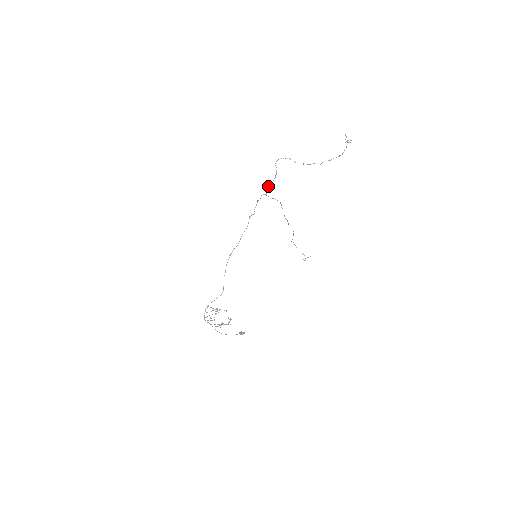
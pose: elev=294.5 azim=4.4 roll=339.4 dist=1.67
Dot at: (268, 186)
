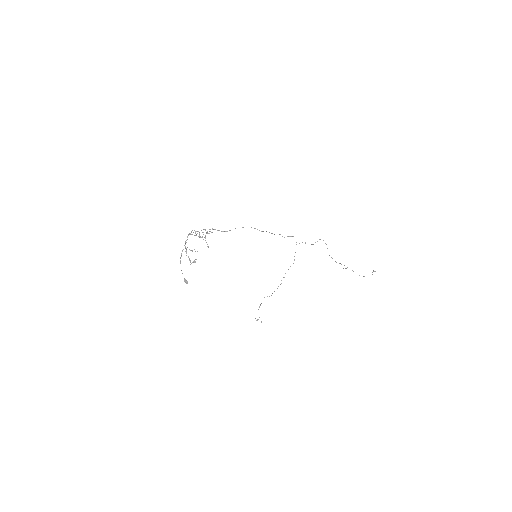
Dot at: occluded
